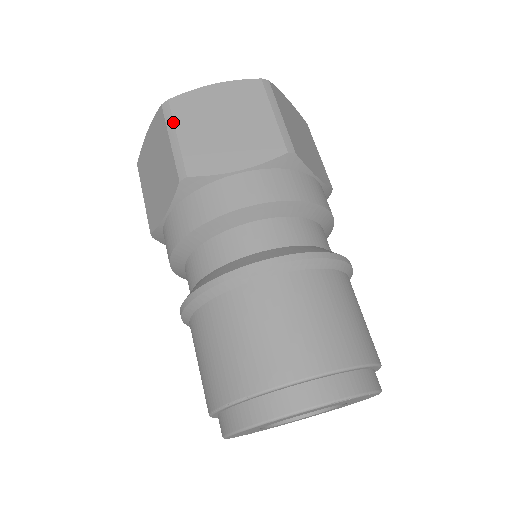
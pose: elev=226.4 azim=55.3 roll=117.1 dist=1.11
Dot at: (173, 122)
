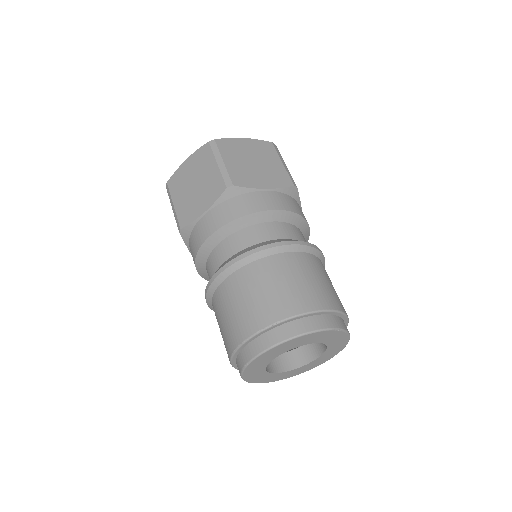
Dot at: (220, 153)
